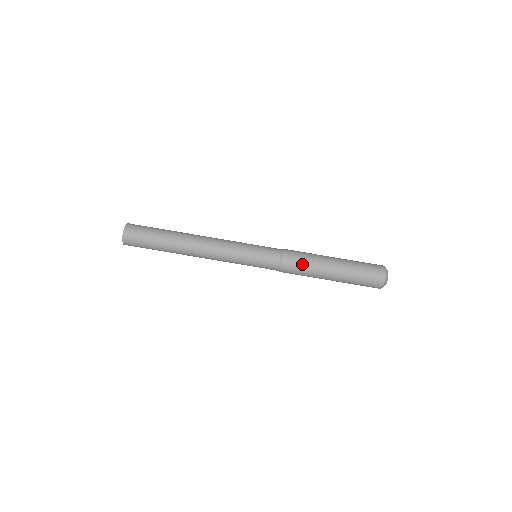
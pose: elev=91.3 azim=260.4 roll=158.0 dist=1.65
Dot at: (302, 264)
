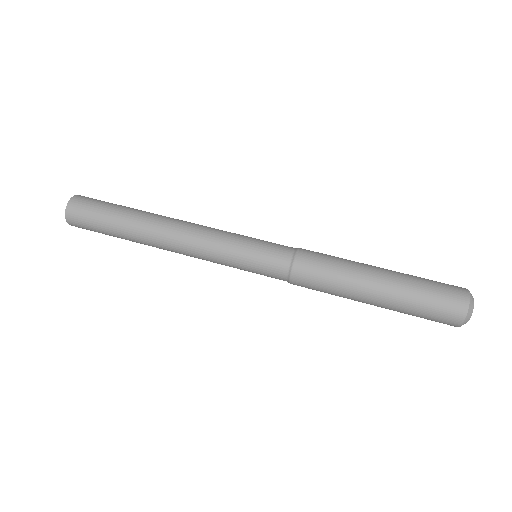
Dot at: (324, 280)
